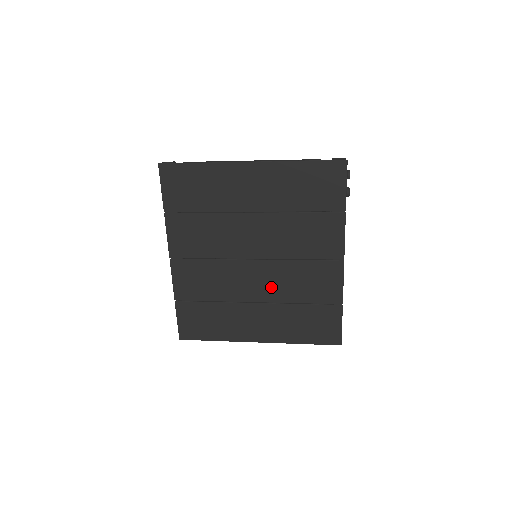
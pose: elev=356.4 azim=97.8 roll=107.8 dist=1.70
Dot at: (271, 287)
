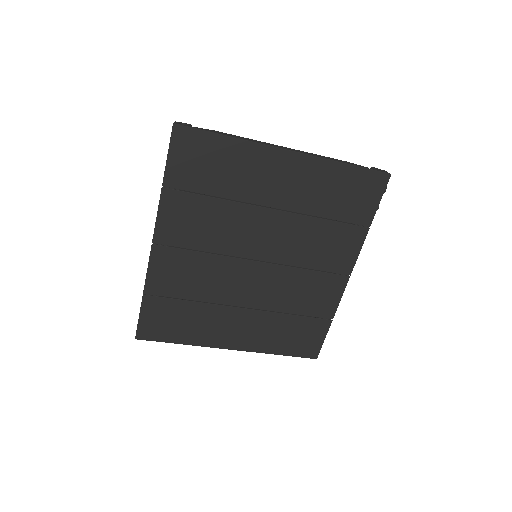
Dot at: (265, 293)
